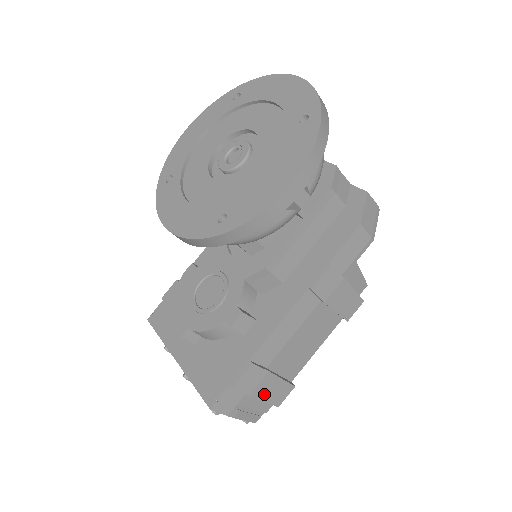
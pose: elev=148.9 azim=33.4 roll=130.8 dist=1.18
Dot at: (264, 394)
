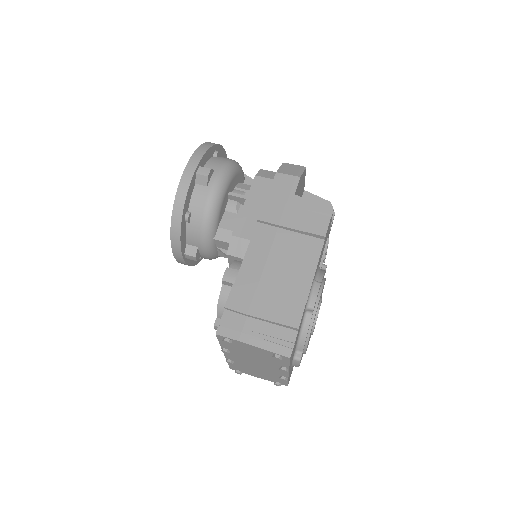
Dot at: (267, 313)
